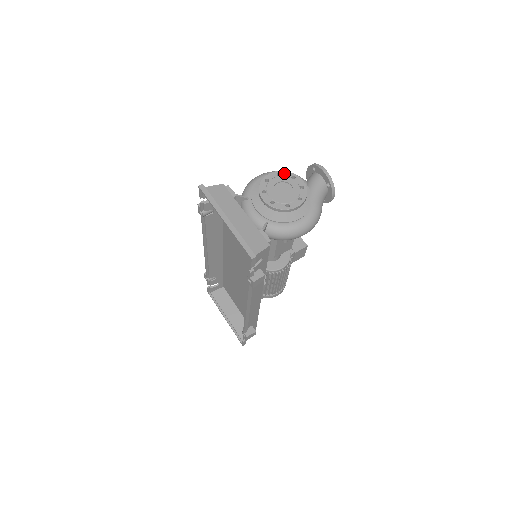
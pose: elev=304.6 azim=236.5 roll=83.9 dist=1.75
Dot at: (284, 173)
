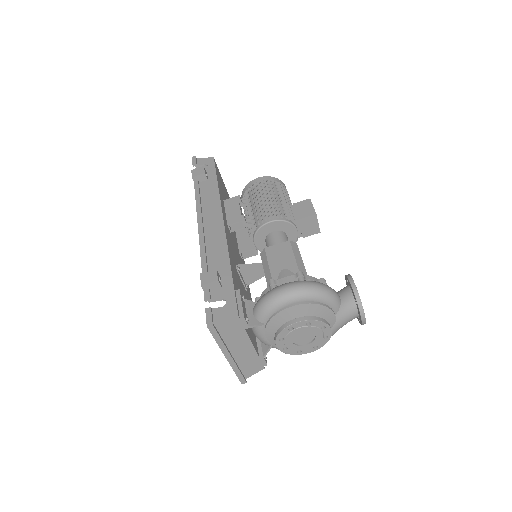
Dot at: (315, 323)
